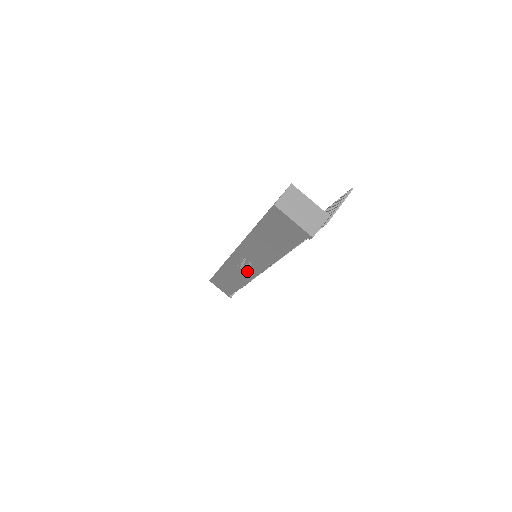
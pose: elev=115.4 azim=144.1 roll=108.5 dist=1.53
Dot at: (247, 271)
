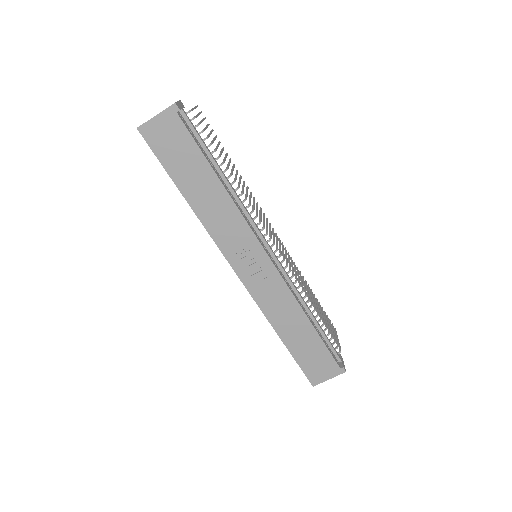
Dot at: (265, 271)
